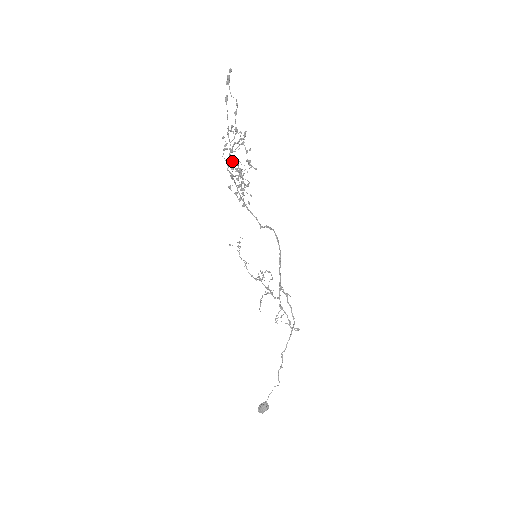
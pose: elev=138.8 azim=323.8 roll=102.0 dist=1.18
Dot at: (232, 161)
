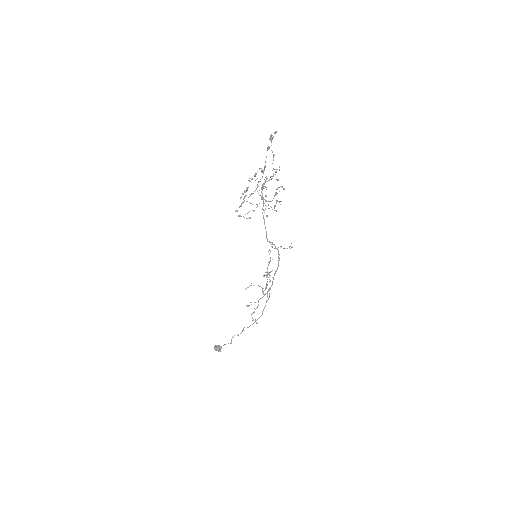
Dot at: (257, 187)
